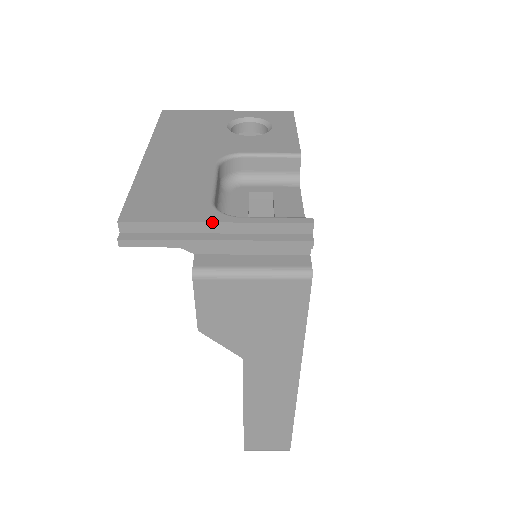
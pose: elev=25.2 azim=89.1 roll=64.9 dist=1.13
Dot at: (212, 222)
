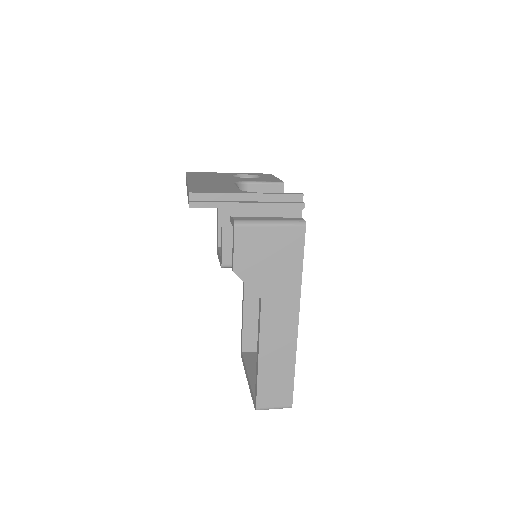
Dot at: (245, 193)
